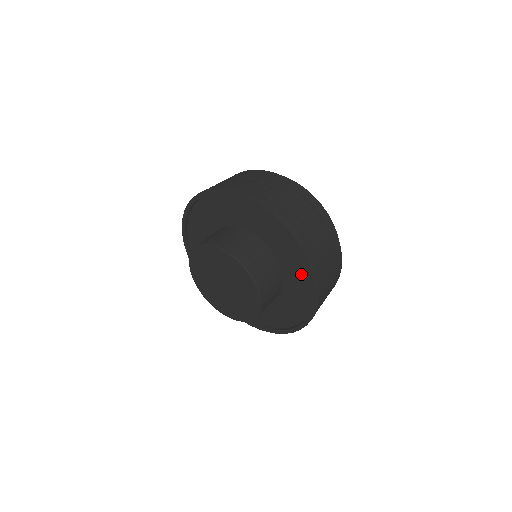
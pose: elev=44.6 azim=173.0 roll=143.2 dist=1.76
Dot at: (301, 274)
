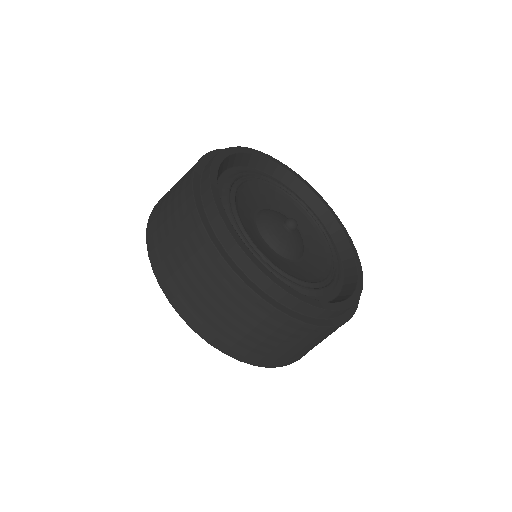
Dot at: occluded
